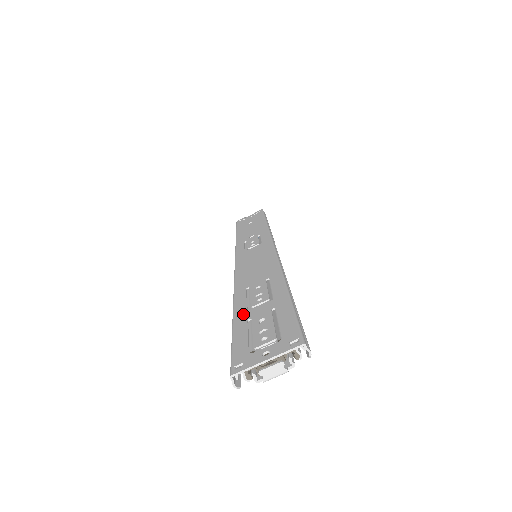
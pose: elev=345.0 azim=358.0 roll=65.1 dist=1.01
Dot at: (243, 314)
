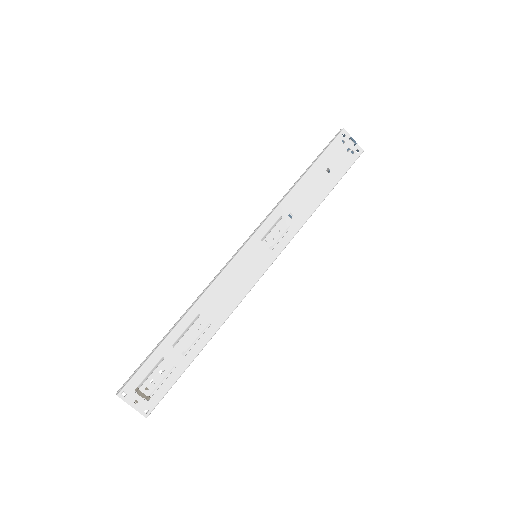
Dot at: (168, 346)
